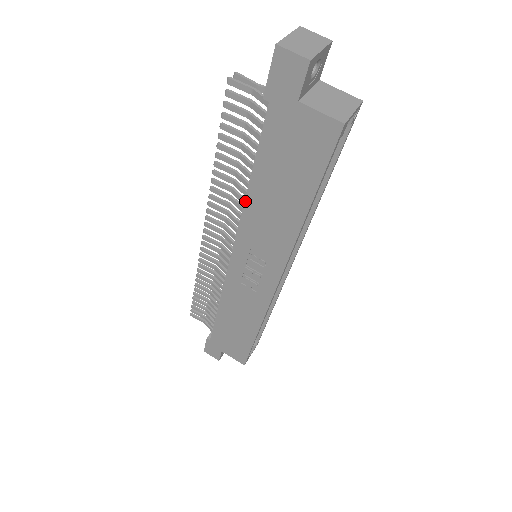
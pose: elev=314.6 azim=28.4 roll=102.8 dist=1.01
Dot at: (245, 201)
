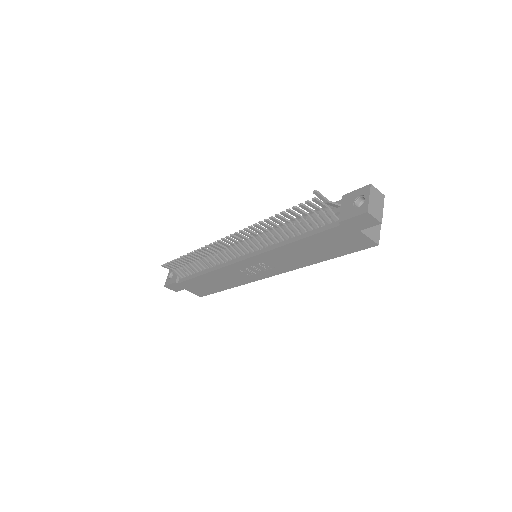
Dot at: (282, 246)
